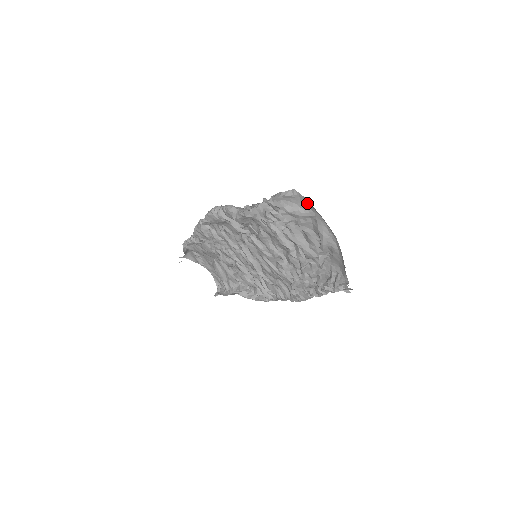
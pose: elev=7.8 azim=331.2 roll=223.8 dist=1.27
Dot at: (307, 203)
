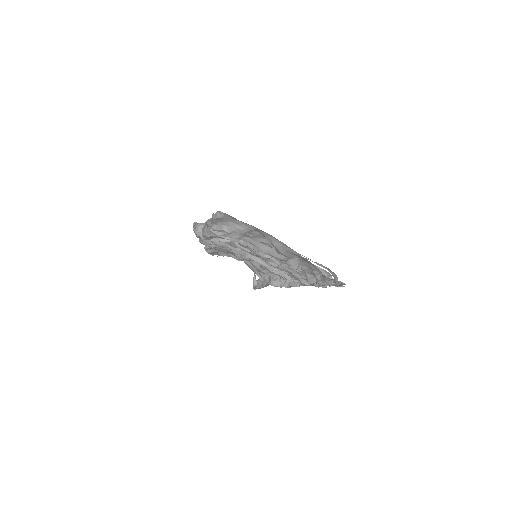
Dot at: occluded
